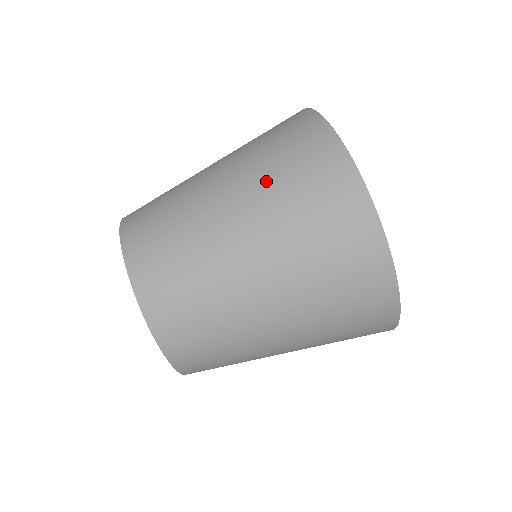
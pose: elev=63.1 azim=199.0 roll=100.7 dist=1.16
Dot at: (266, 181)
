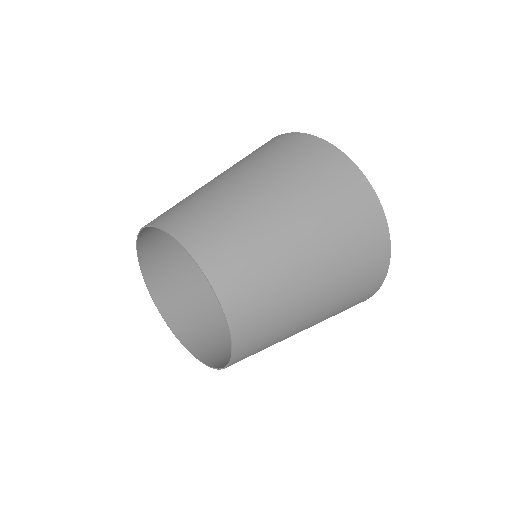
Dot at: (241, 161)
